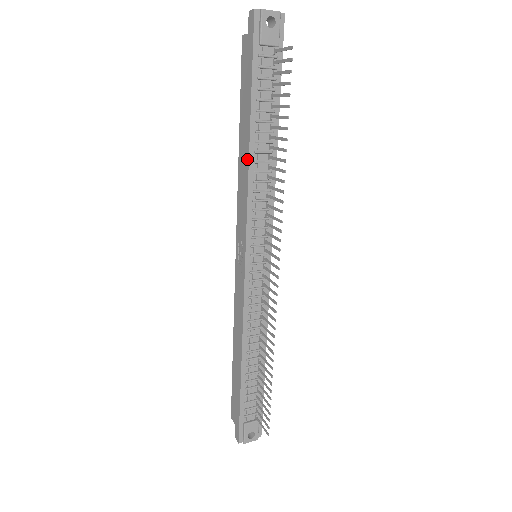
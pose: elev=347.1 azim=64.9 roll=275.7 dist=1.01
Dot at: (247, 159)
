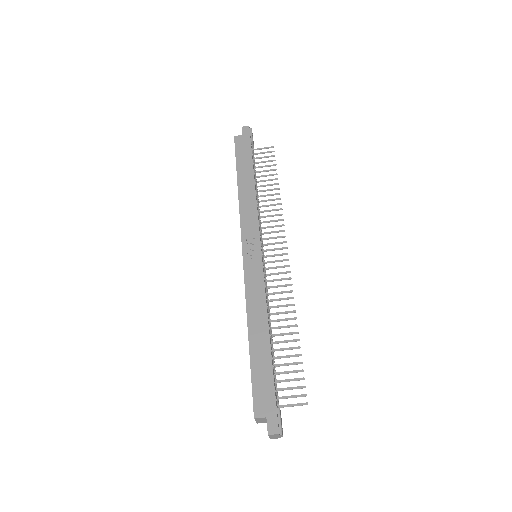
Dot at: (253, 189)
